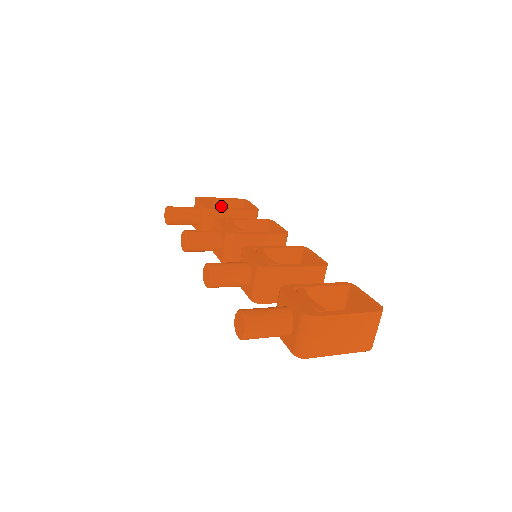
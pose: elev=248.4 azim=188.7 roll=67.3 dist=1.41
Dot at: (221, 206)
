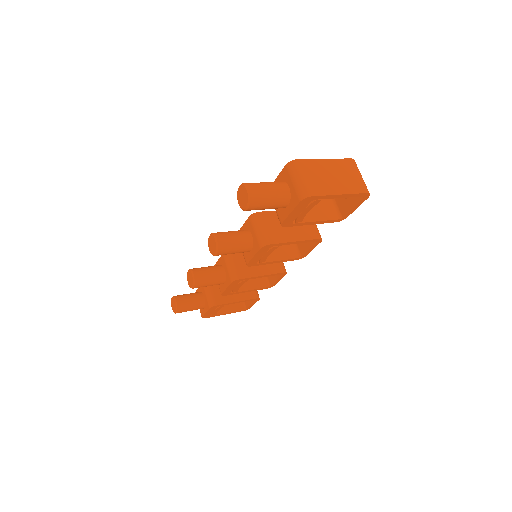
Dot at: occluded
